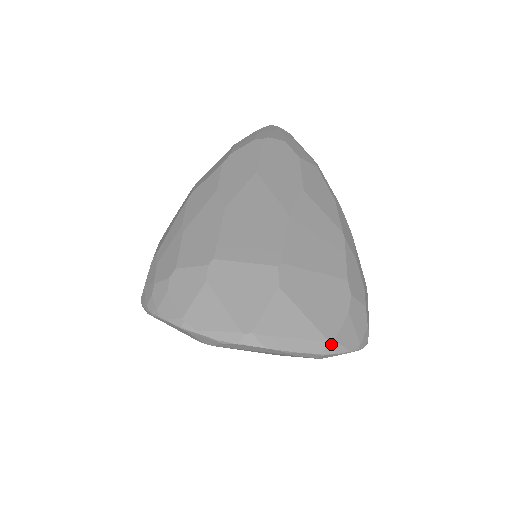
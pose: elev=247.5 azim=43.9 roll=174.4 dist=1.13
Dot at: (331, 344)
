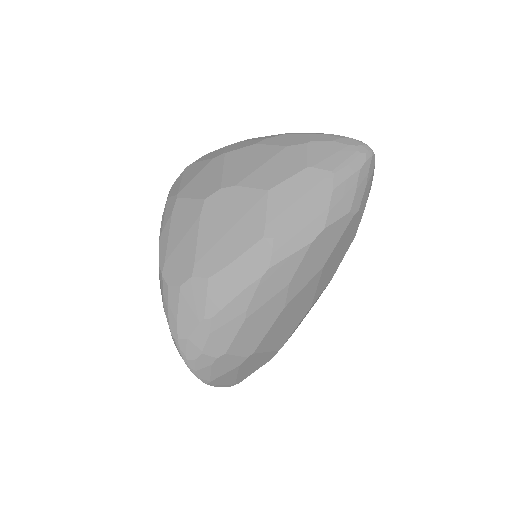
Dot at: occluded
